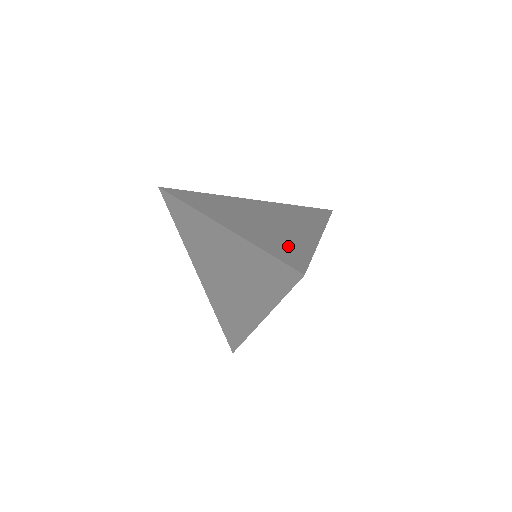
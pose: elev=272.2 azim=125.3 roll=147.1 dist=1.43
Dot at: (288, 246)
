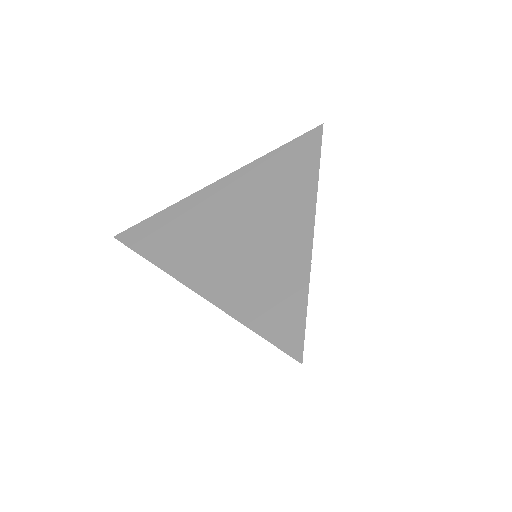
Dot at: (275, 294)
